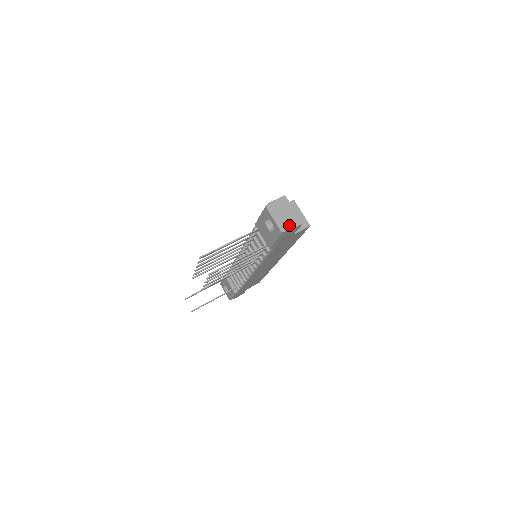
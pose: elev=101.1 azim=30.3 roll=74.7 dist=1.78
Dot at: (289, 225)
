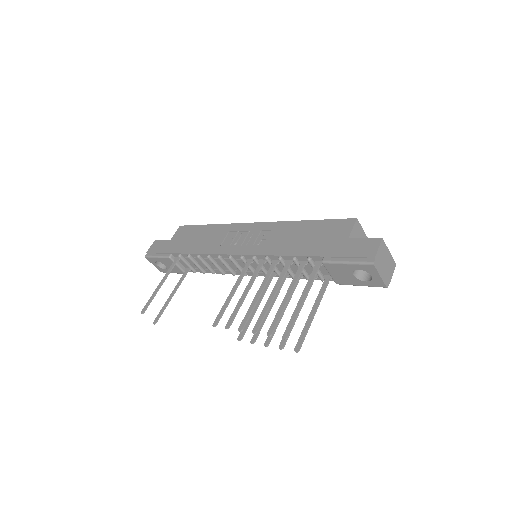
Dot at: (390, 275)
